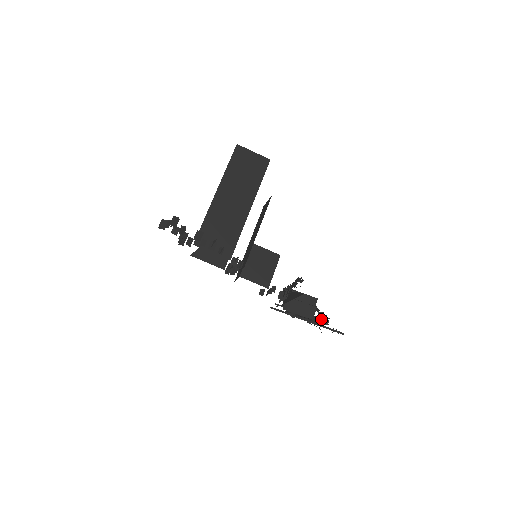
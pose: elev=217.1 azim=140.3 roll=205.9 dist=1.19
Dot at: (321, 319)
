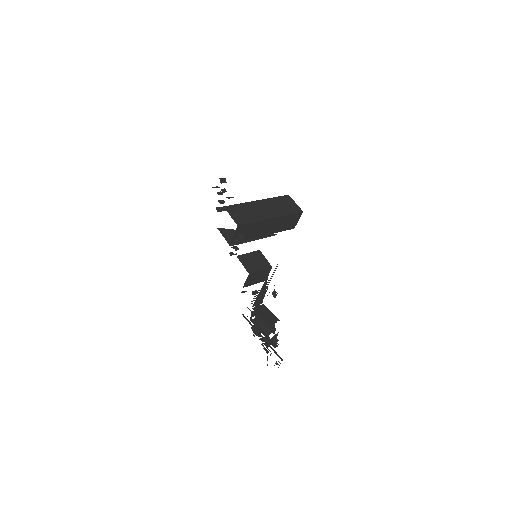
Dot at: (273, 342)
